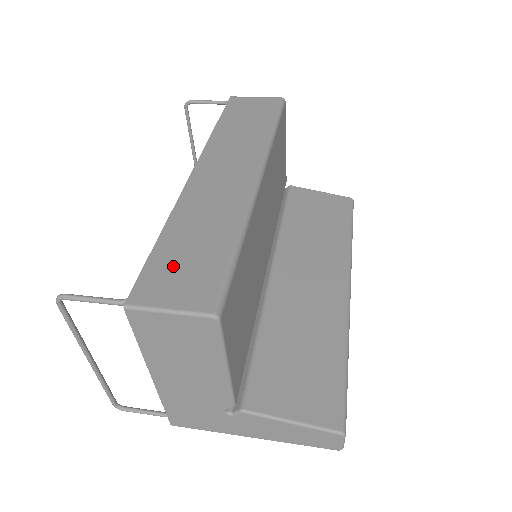
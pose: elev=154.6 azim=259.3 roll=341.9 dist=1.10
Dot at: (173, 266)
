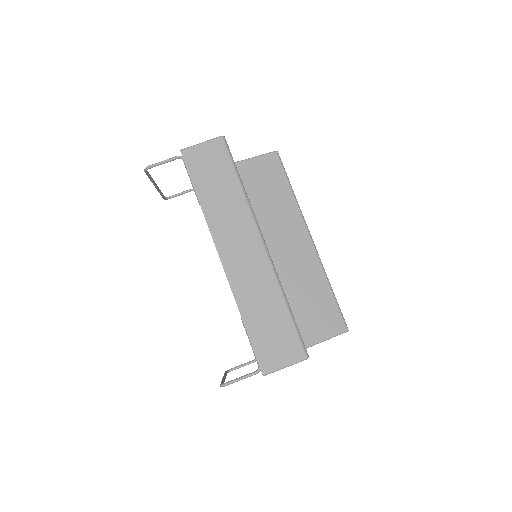
Dot at: (268, 341)
